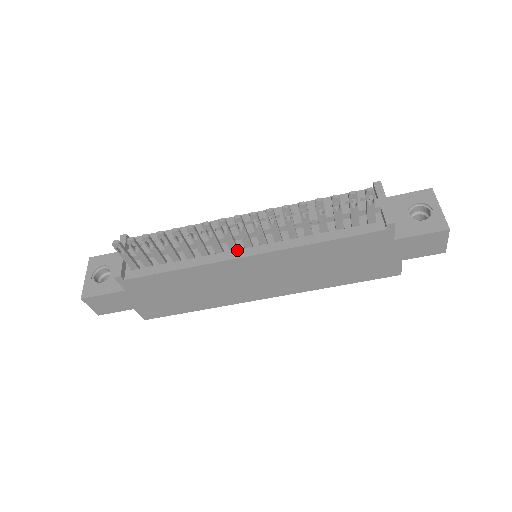
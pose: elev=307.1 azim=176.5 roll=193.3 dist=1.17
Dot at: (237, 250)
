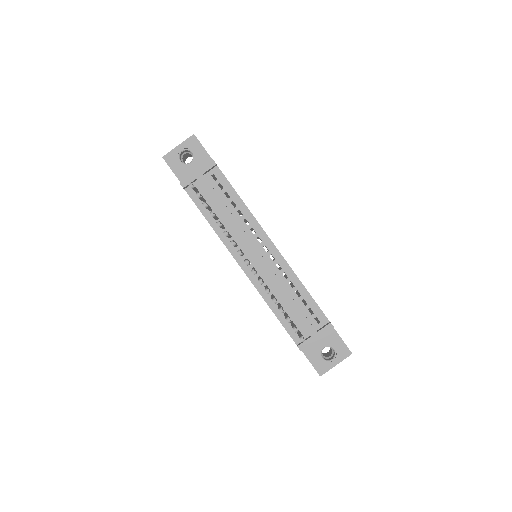
Dot at: (241, 256)
